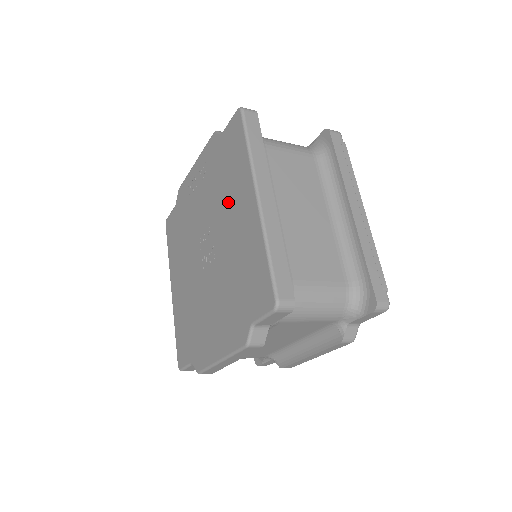
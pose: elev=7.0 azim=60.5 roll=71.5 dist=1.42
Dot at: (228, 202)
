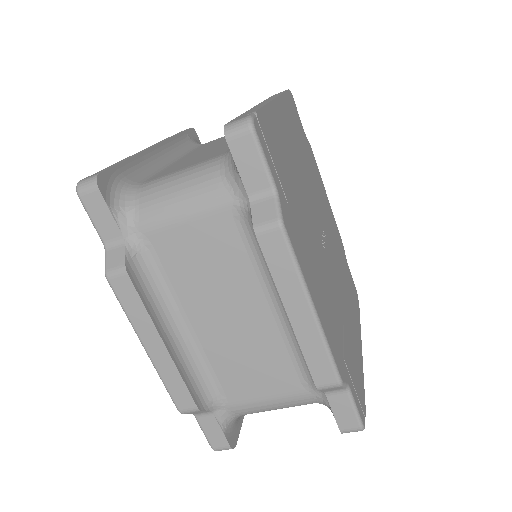
Dot at: occluded
